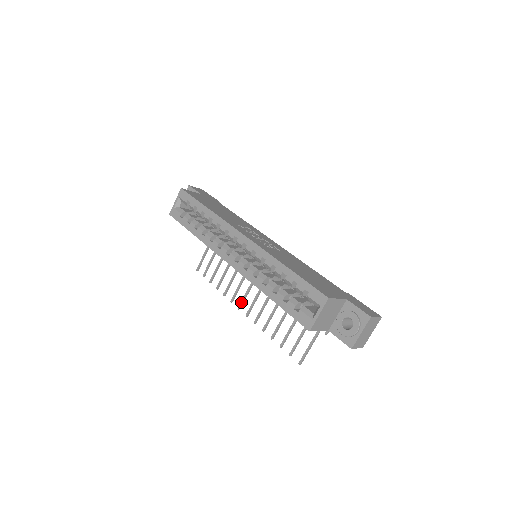
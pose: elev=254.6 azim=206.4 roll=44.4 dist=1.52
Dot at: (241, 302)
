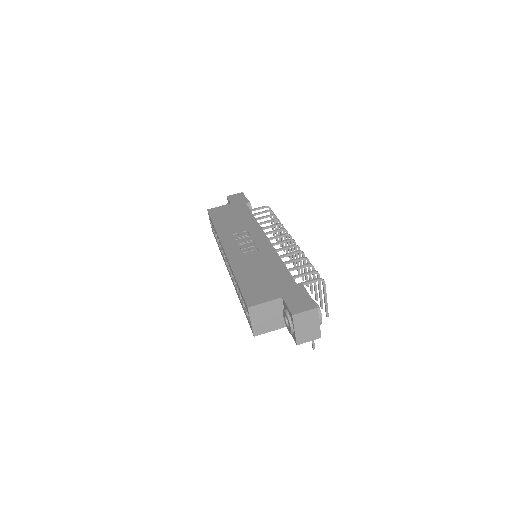
Dot at: occluded
